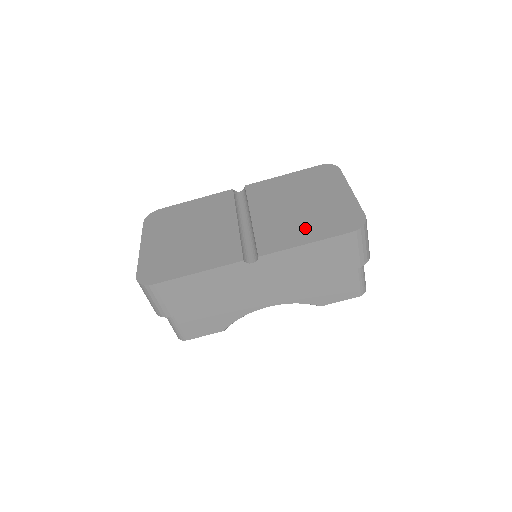
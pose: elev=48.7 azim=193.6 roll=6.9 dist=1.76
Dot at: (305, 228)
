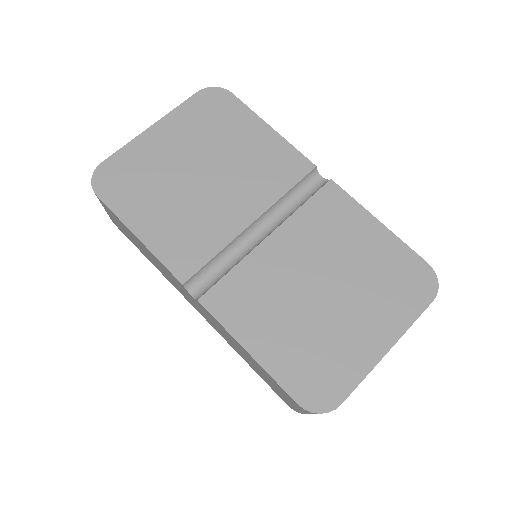
Dot at: (278, 330)
